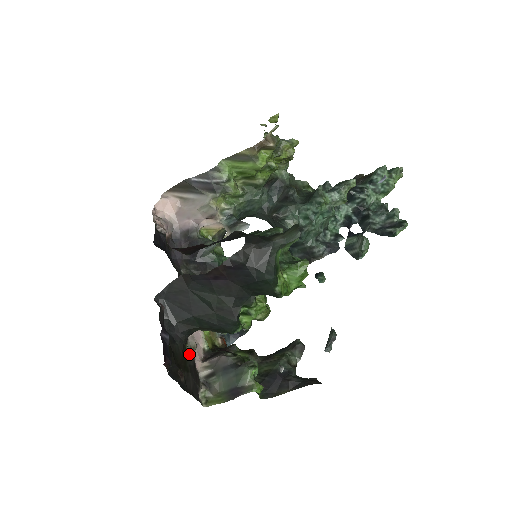
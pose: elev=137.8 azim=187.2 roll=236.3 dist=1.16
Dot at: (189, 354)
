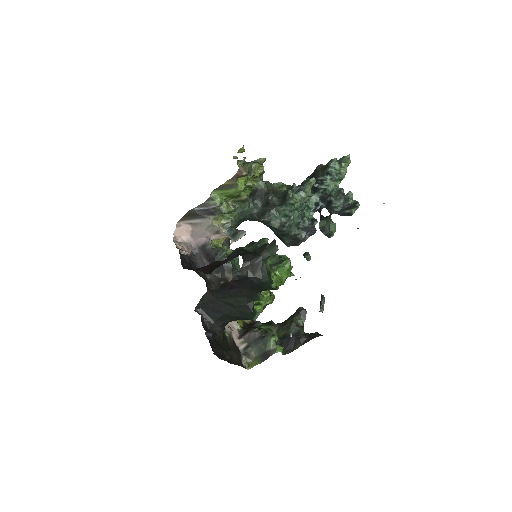
Dot at: (228, 338)
